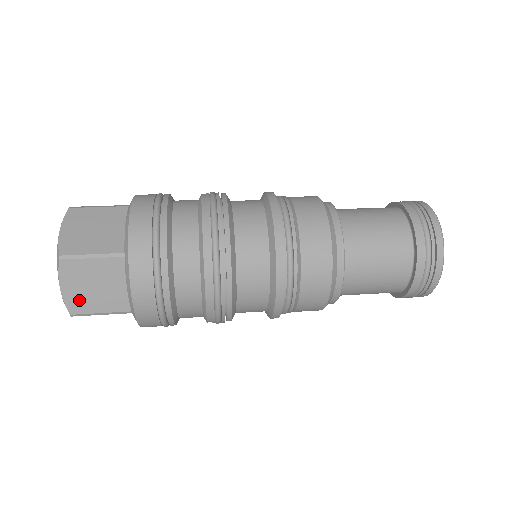
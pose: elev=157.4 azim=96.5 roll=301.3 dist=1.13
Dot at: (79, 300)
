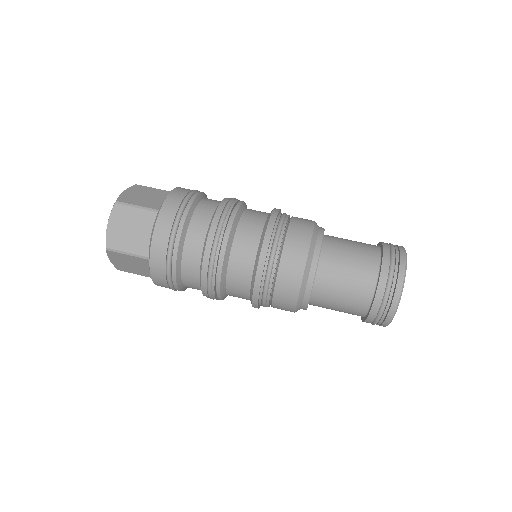
Dot at: (122, 267)
